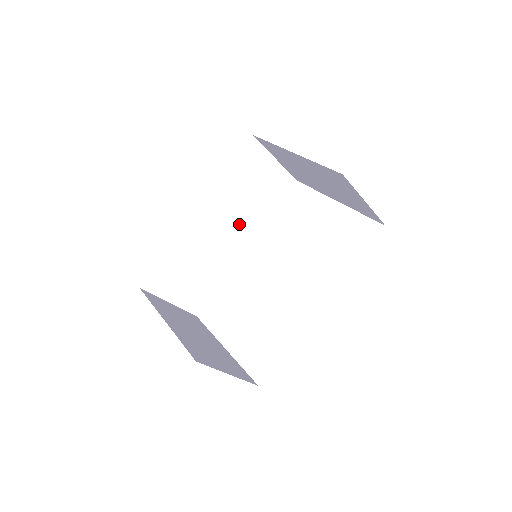
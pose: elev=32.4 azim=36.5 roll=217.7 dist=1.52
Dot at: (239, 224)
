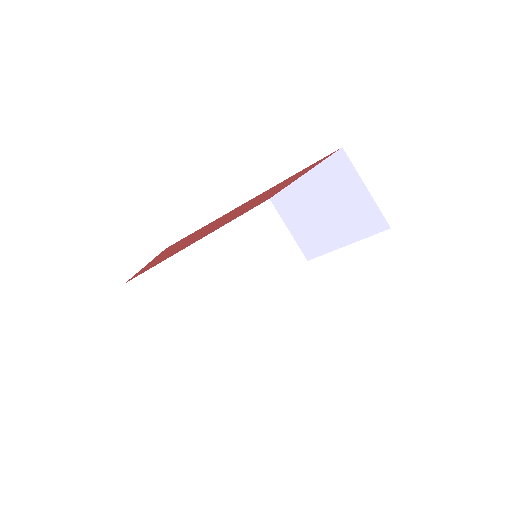
Dot at: (244, 273)
